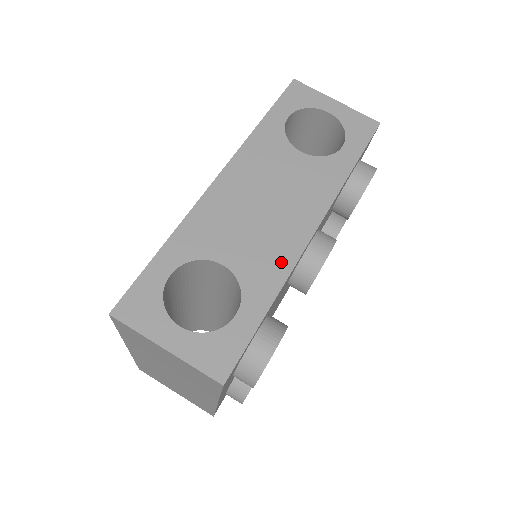
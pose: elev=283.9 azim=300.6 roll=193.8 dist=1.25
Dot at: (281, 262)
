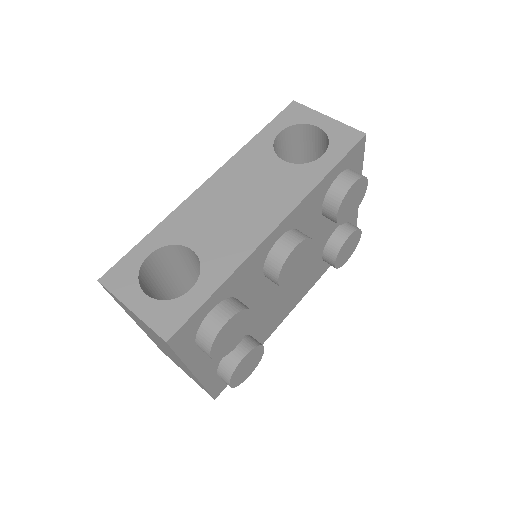
Dot at: (240, 250)
